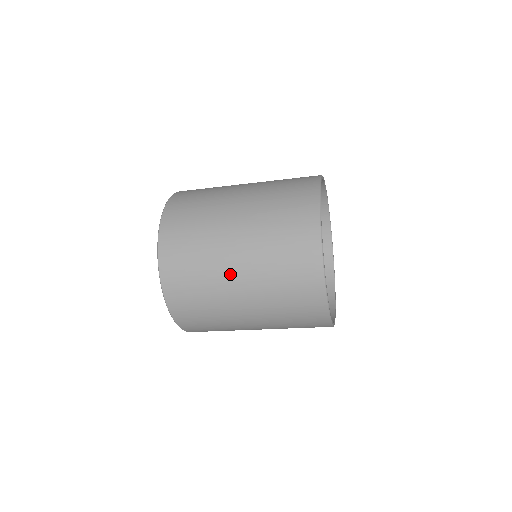
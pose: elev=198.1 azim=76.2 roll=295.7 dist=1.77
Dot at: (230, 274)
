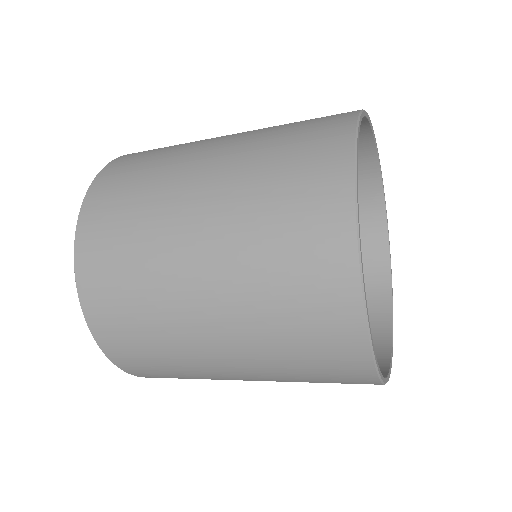
Dot at: (196, 163)
